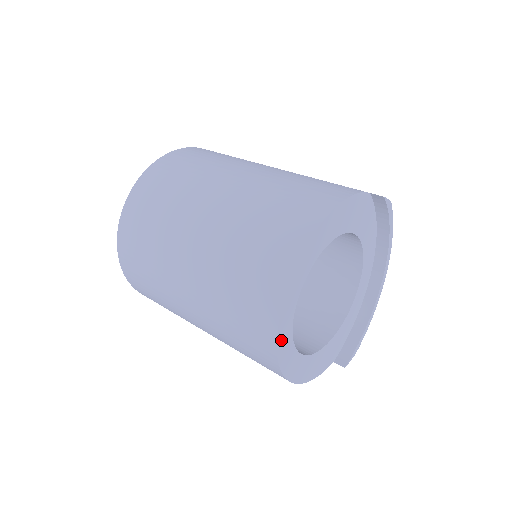
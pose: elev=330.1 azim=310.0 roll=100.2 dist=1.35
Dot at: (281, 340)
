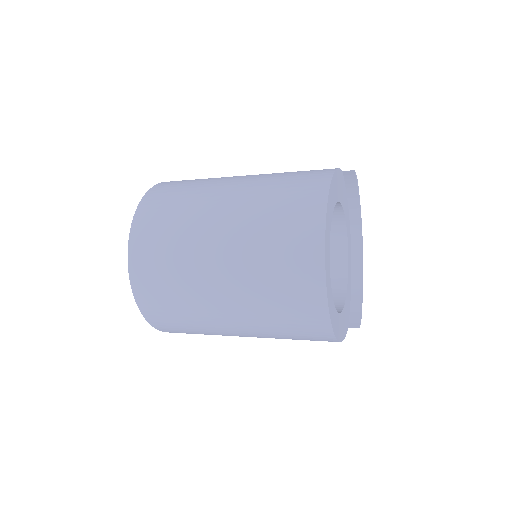
Dot at: (328, 290)
